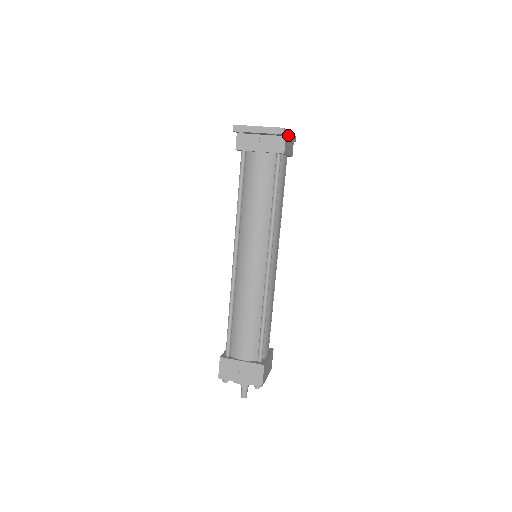
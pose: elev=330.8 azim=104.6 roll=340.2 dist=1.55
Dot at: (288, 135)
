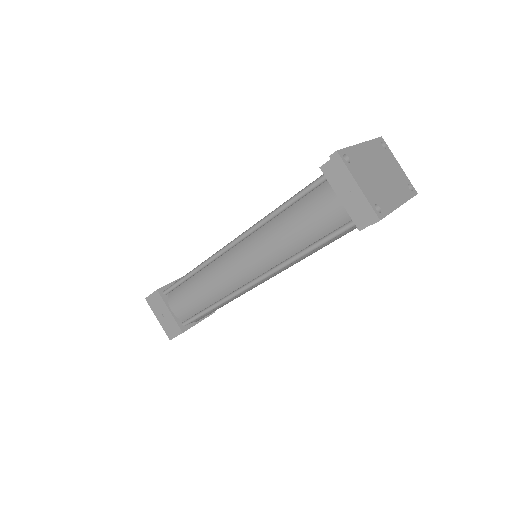
Dot at: occluded
